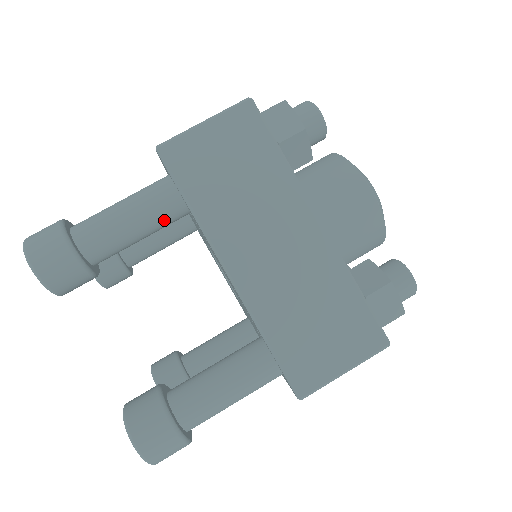
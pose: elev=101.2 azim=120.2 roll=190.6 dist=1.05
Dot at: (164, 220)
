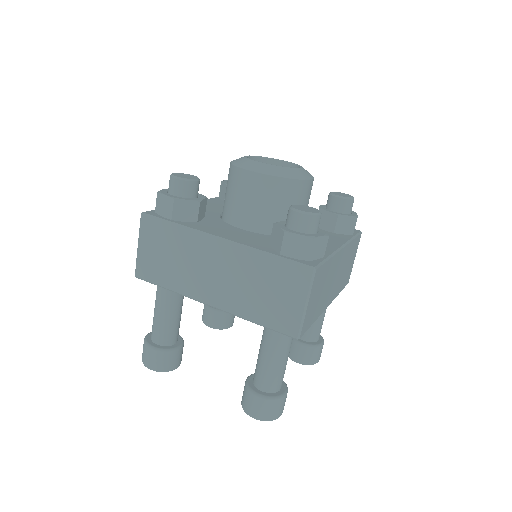
Dot at: (175, 300)
